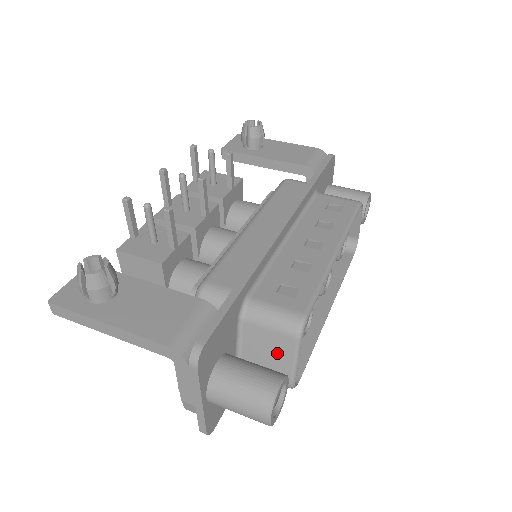
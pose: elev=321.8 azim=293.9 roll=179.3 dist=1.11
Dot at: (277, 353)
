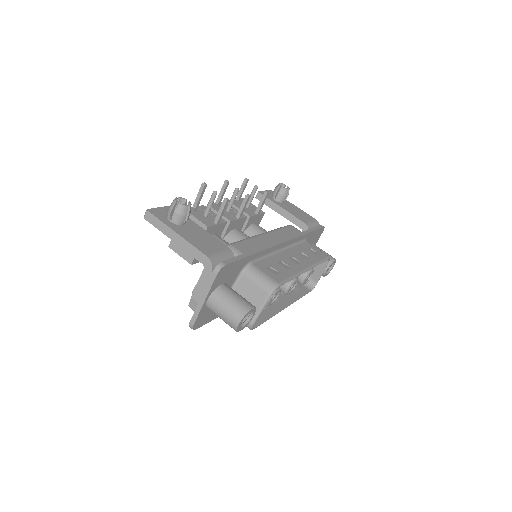
Dot at: (253, 300)
